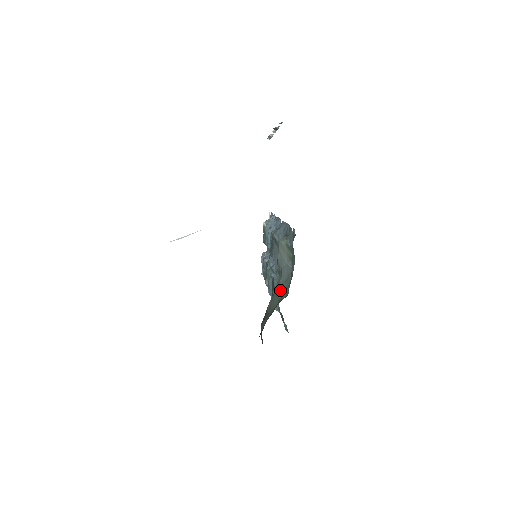
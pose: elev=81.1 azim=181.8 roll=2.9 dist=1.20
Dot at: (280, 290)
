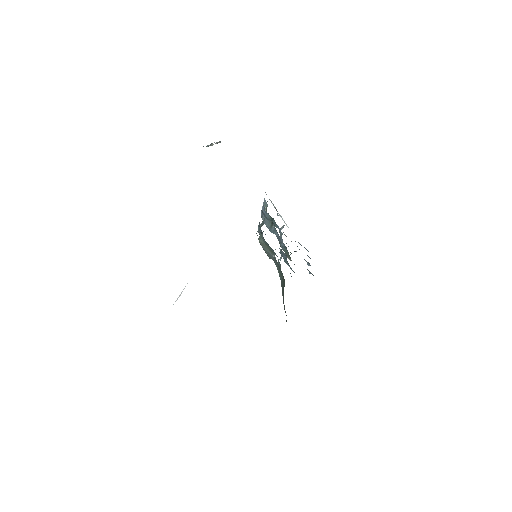
Dot at: (281, 278)
